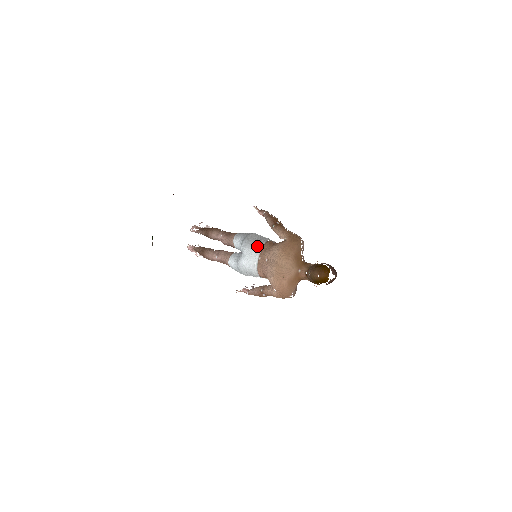
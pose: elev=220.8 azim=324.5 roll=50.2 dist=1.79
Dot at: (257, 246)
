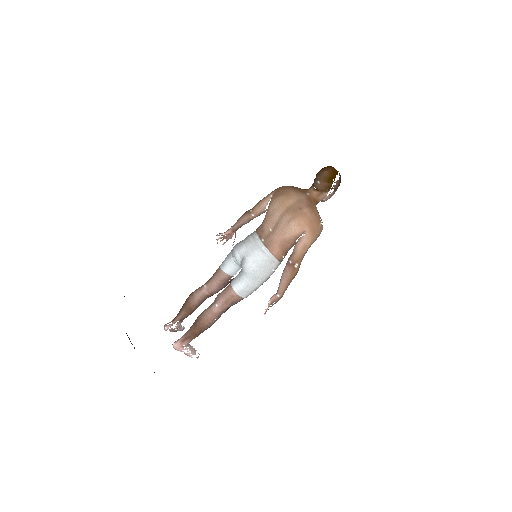
Dot at: (251, 236)
